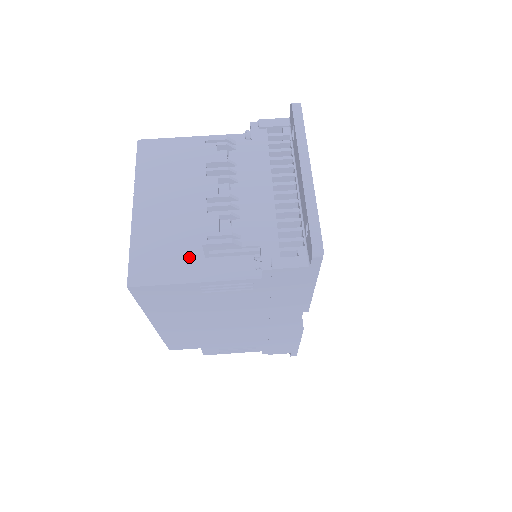
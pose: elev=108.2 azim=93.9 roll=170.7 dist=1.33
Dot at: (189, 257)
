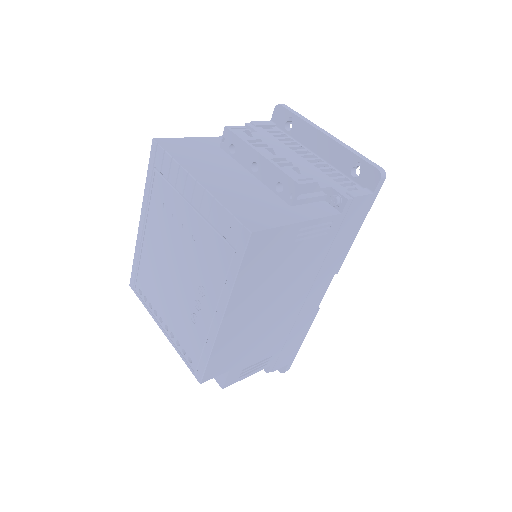
Dot at: (279, 207)
